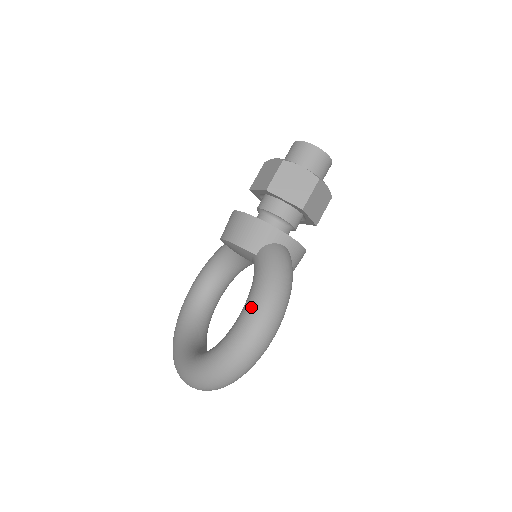
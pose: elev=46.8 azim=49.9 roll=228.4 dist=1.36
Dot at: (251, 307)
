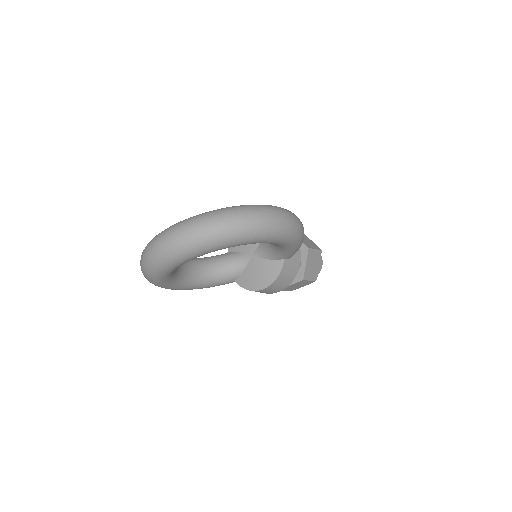
Dot at: occluded
